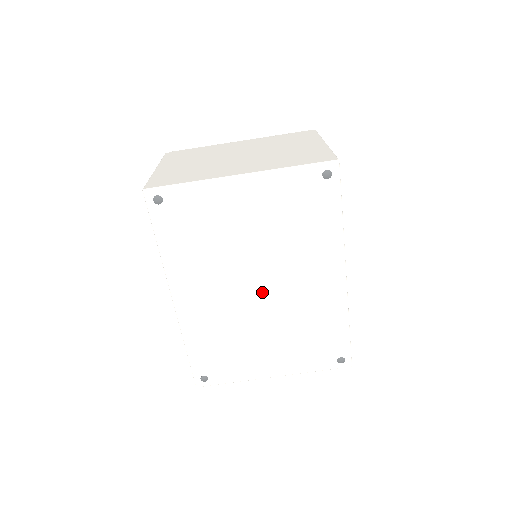
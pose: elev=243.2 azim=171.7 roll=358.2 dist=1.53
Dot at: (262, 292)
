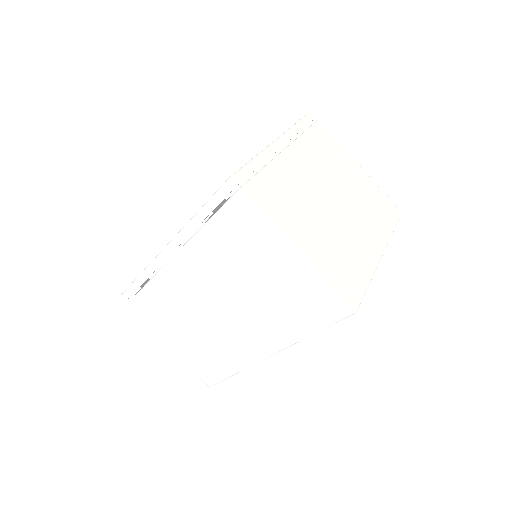
Dot at: occluded
